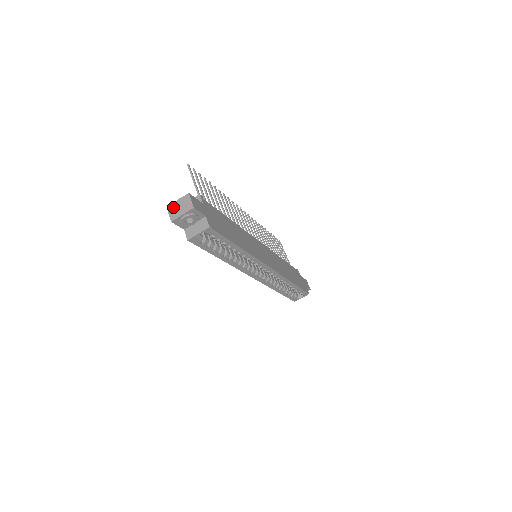
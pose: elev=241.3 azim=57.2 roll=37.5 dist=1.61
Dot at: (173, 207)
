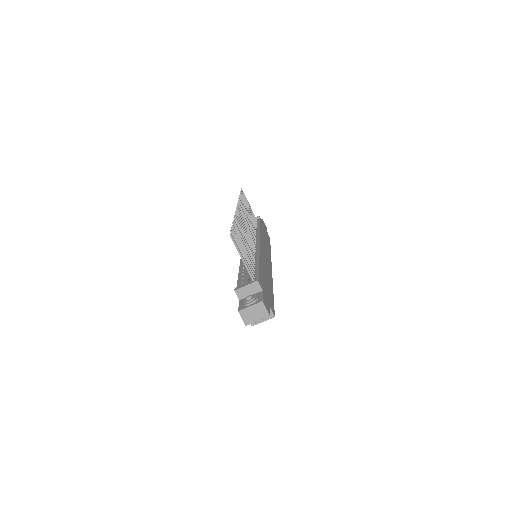
Dot at: (246, 313)
